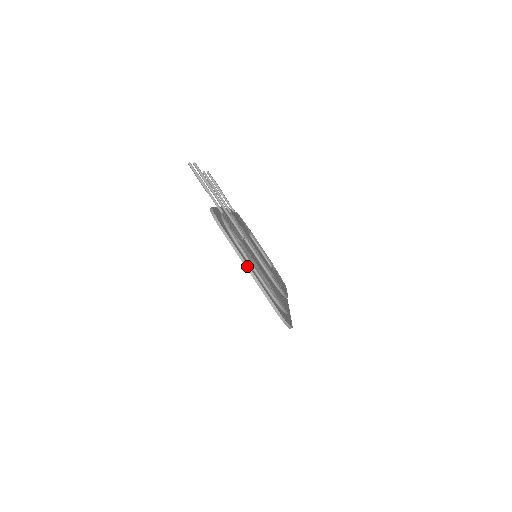
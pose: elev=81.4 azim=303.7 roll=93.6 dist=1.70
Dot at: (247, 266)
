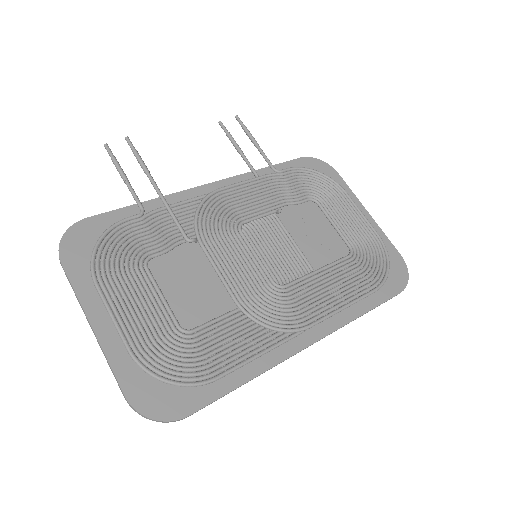
Dot at: (87, 318)
